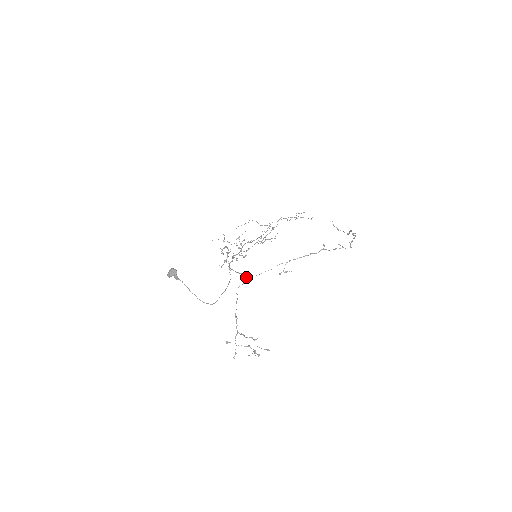
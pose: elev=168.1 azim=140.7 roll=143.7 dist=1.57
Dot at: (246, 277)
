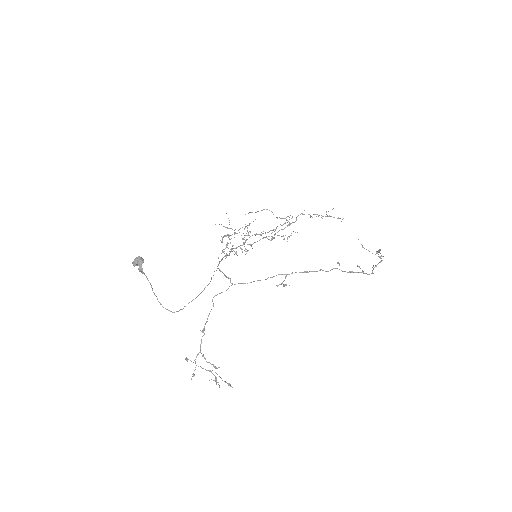
Dot at: (231, 283)
